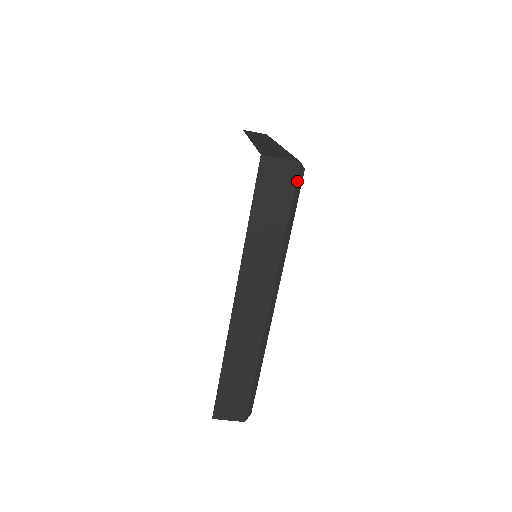
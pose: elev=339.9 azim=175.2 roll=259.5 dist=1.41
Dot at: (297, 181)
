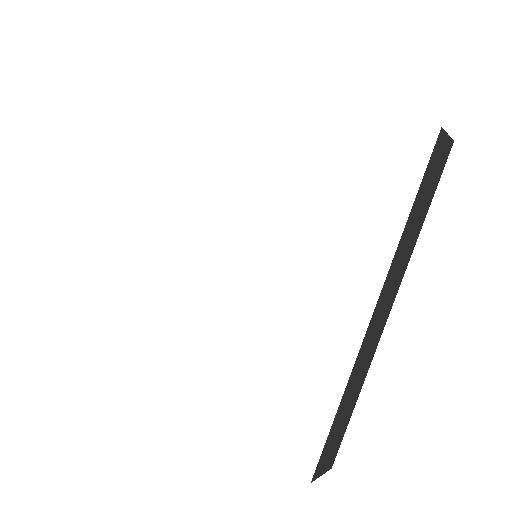
Dot at: (445, 163)
